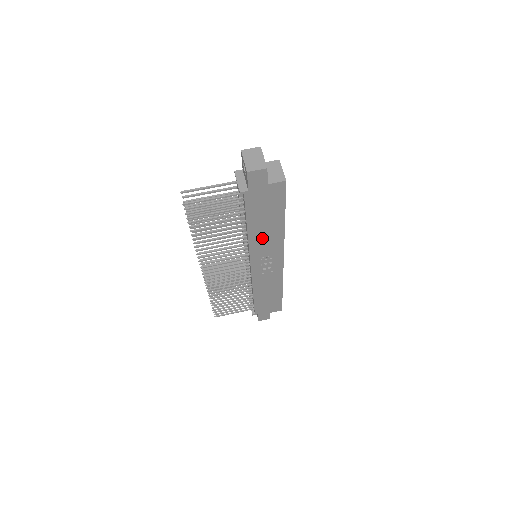
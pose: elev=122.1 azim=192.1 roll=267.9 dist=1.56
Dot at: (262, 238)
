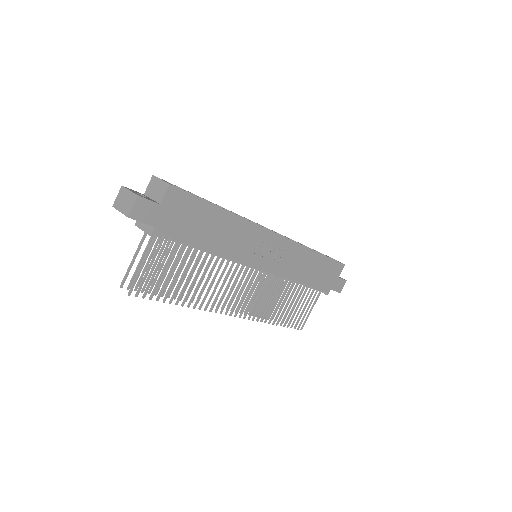
Dot at: (230, 241)
